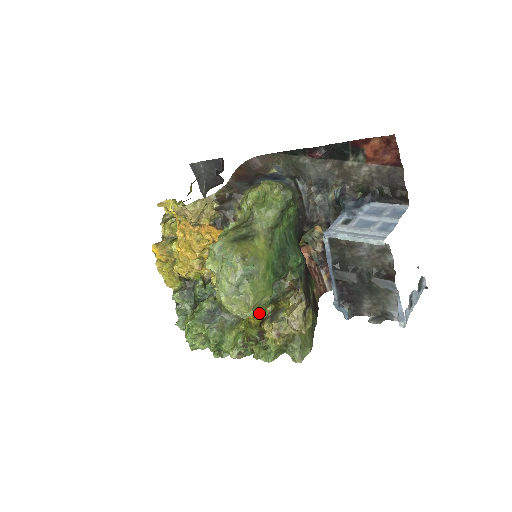
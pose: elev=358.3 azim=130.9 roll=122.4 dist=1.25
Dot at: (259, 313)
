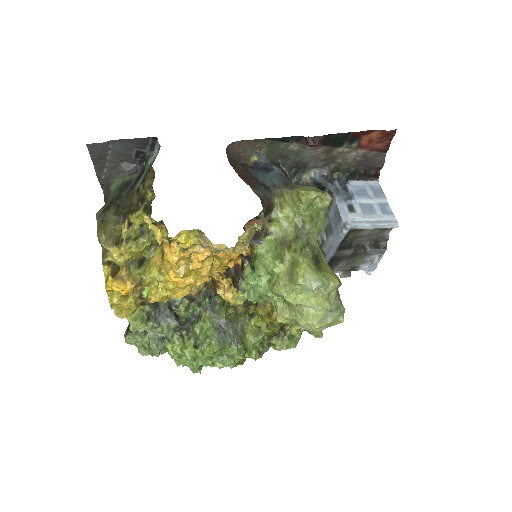
Dot at: occluded
